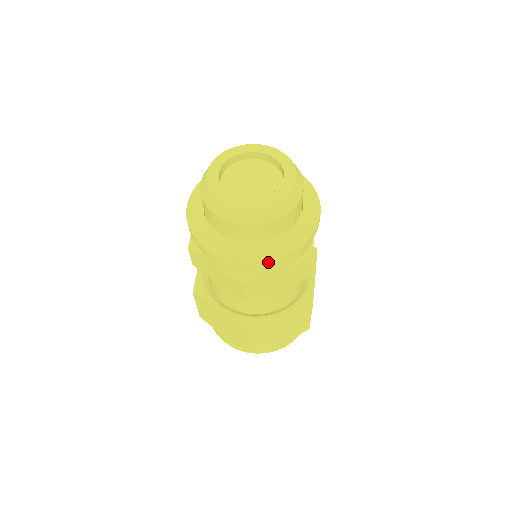
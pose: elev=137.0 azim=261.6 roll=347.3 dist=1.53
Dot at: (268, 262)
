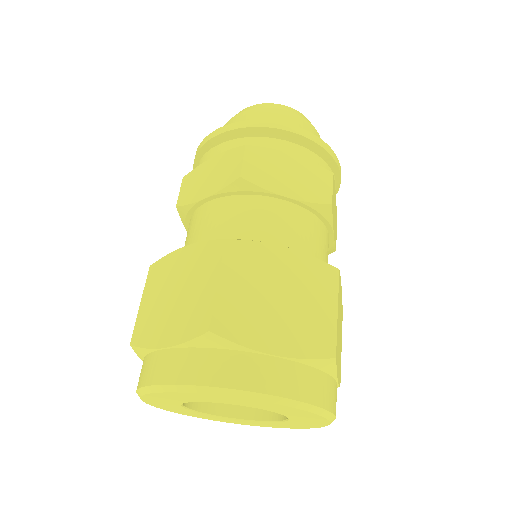
Dot at: (281, 124)
